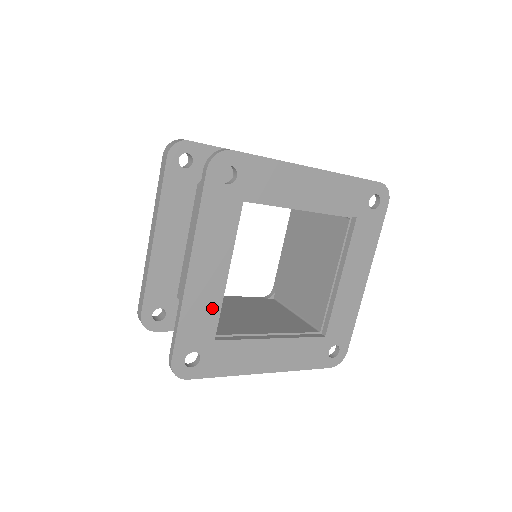
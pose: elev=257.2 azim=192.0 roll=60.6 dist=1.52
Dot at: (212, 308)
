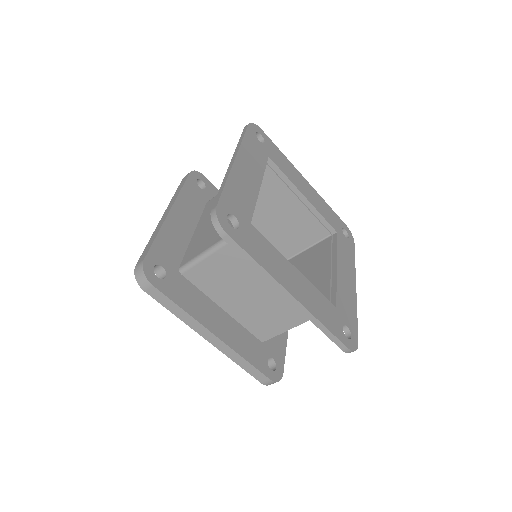
Dot at: (317, 296)
